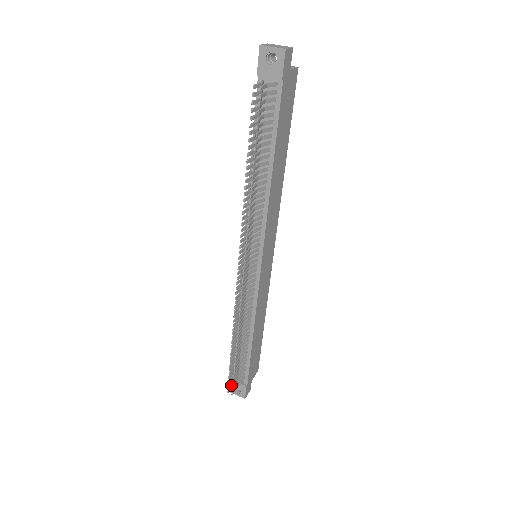
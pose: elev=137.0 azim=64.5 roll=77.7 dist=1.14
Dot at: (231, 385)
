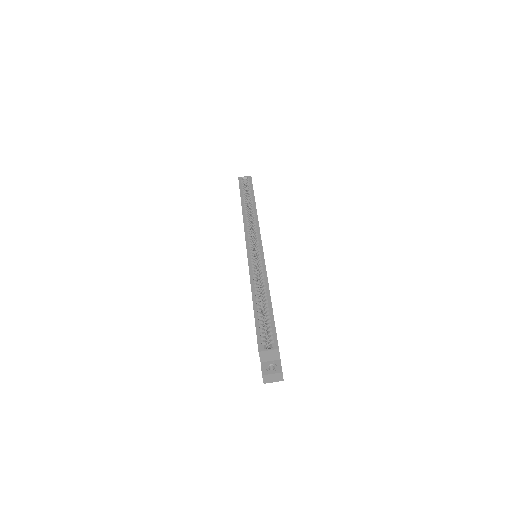
Dot at: occluded
